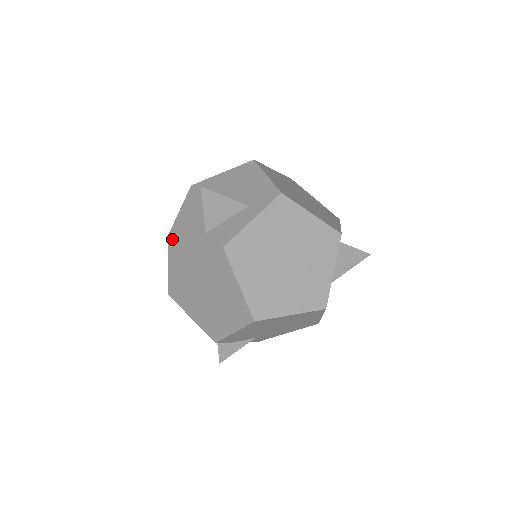
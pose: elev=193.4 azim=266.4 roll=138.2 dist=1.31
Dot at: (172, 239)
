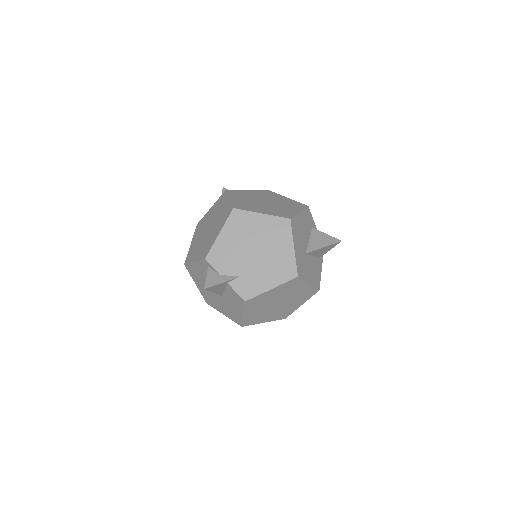
Dot at: (199, 222)
